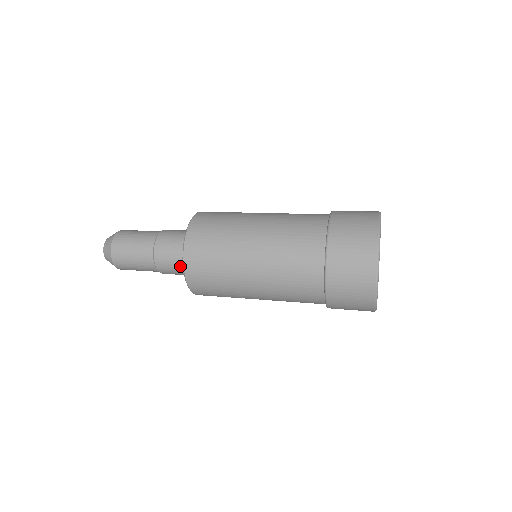
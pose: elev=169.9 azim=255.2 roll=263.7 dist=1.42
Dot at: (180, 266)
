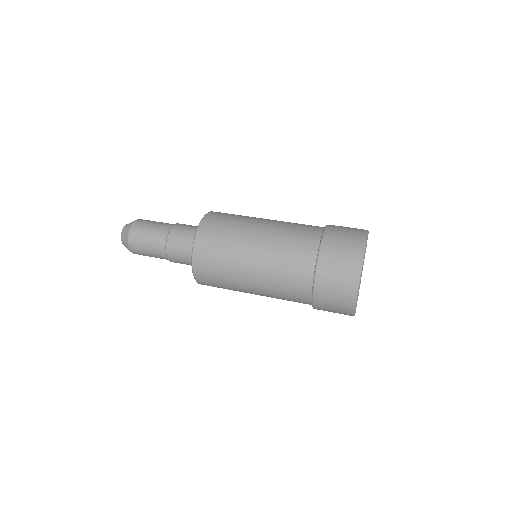
Dot at: occluded
